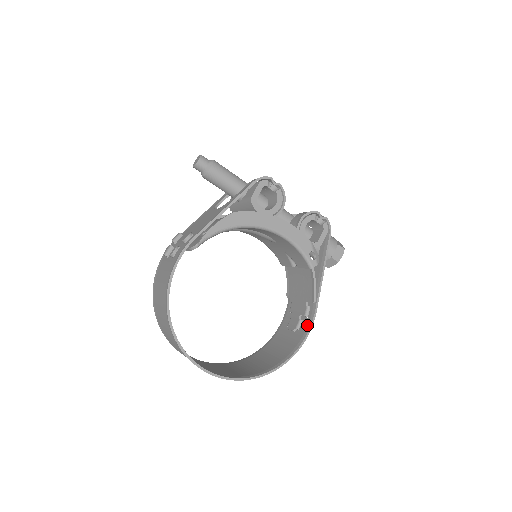
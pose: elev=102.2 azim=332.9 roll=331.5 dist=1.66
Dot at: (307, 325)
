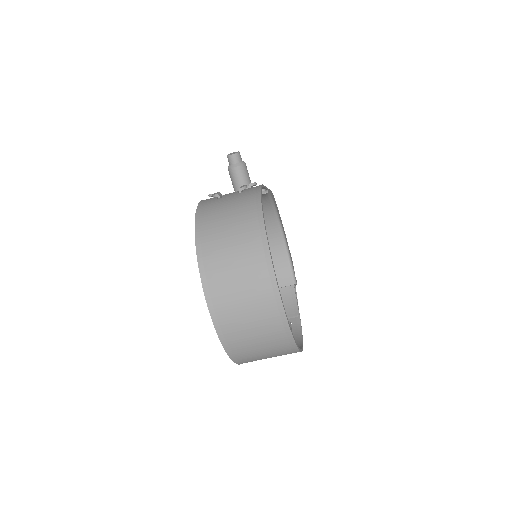
Dot at: (297, 333)
